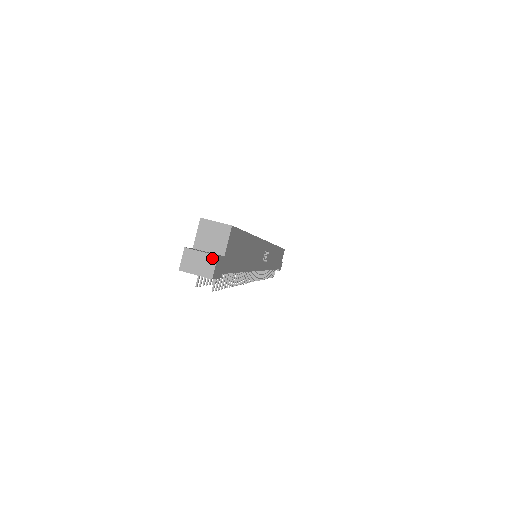
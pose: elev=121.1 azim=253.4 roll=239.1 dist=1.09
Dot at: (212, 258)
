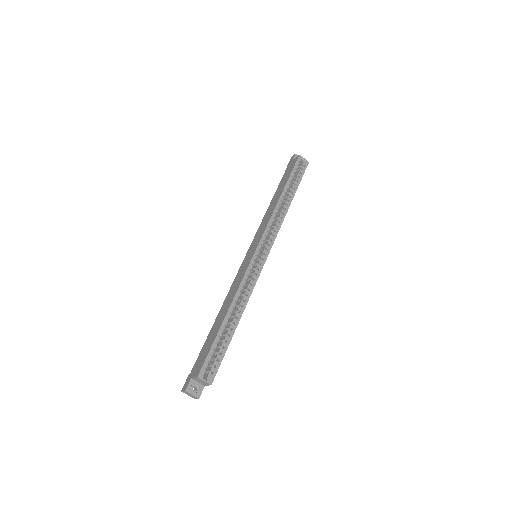
Dot at: (196, 398)
